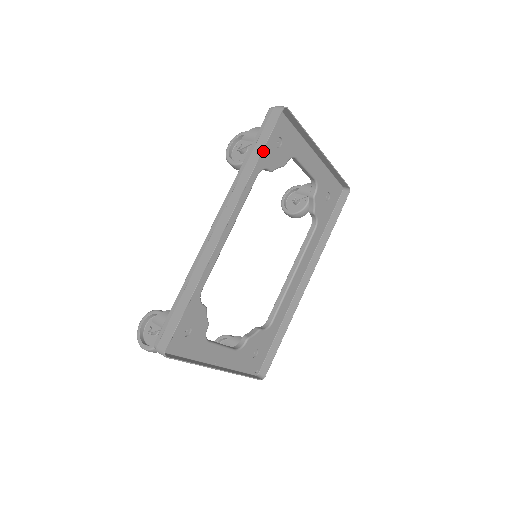
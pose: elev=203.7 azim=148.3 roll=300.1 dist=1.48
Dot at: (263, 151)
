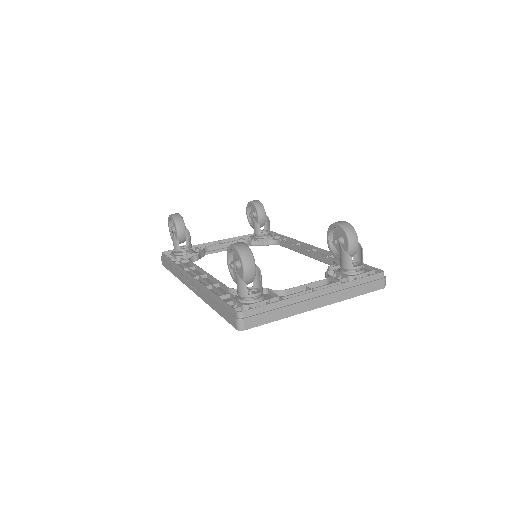
Dot at: occluded
